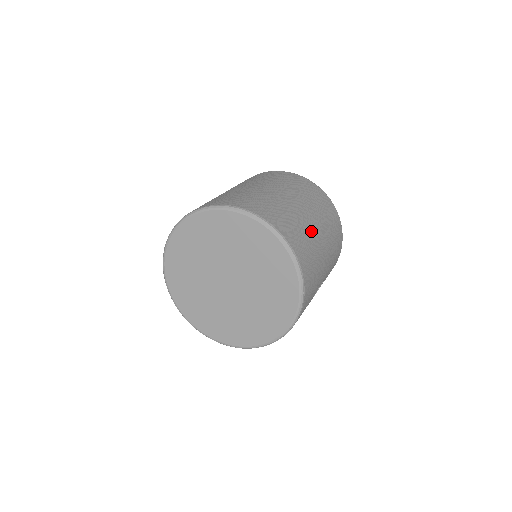
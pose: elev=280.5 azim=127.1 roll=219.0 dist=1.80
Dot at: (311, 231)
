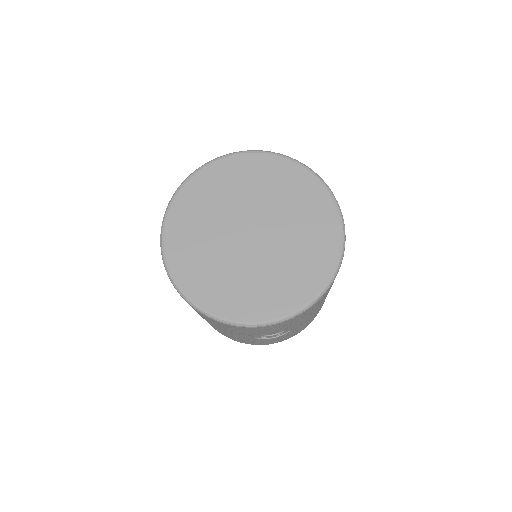
Dot at: occluded
